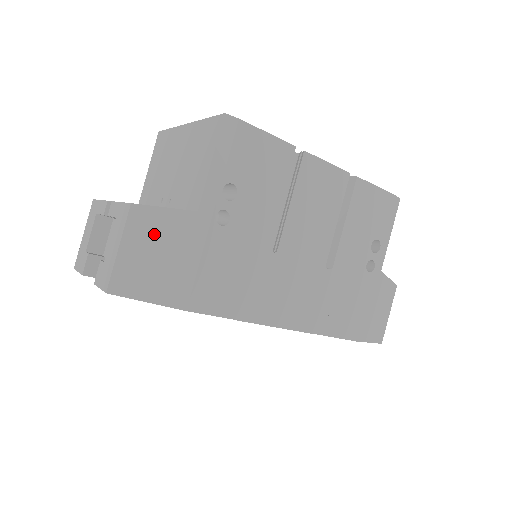
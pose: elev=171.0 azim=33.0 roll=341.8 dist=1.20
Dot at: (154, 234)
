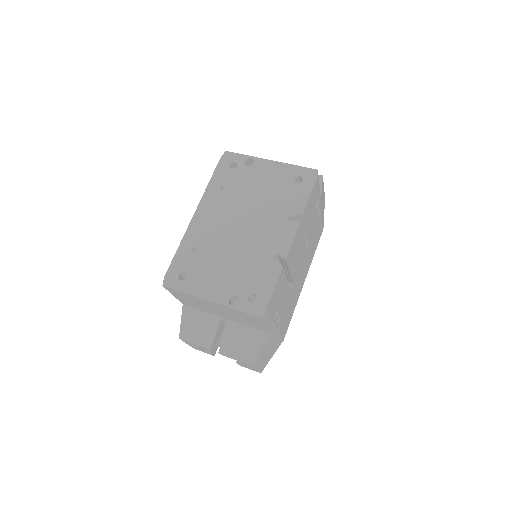
Dot at: (263, 354)
